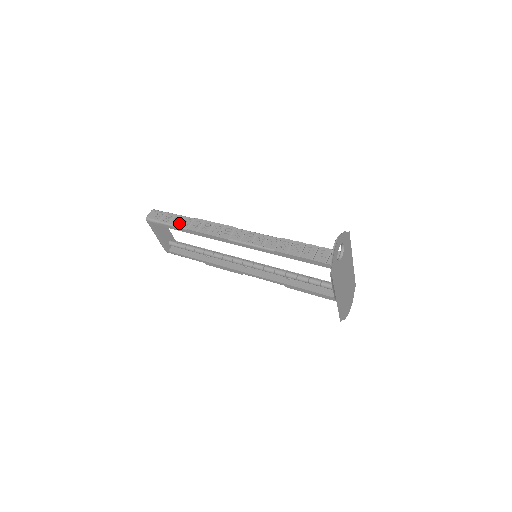
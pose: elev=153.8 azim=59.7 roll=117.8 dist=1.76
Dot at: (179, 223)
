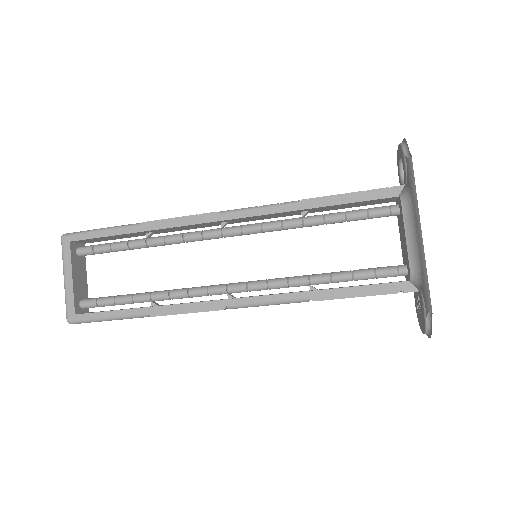
Dot at: occluded
